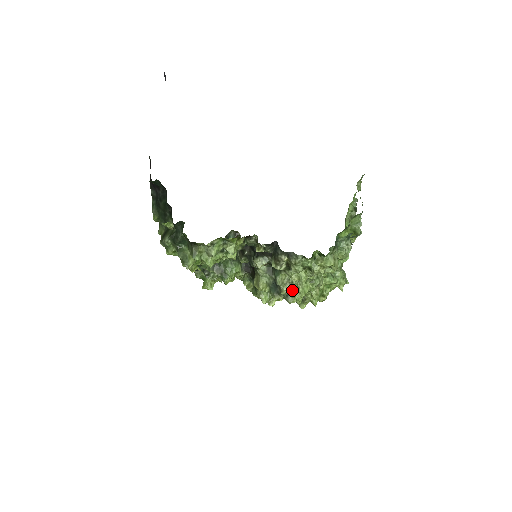
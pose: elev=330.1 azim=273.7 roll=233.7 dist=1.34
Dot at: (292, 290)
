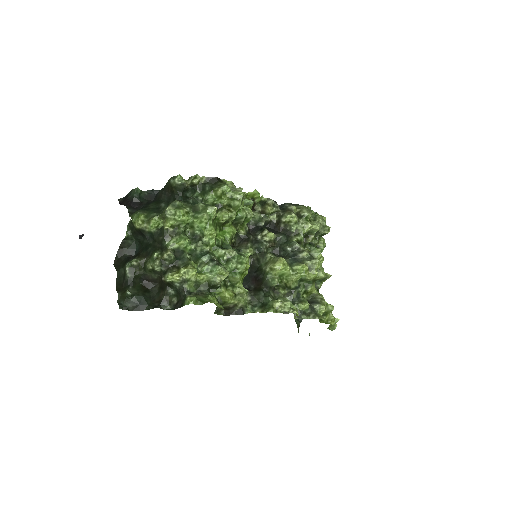
Dot at: (311, 251)
